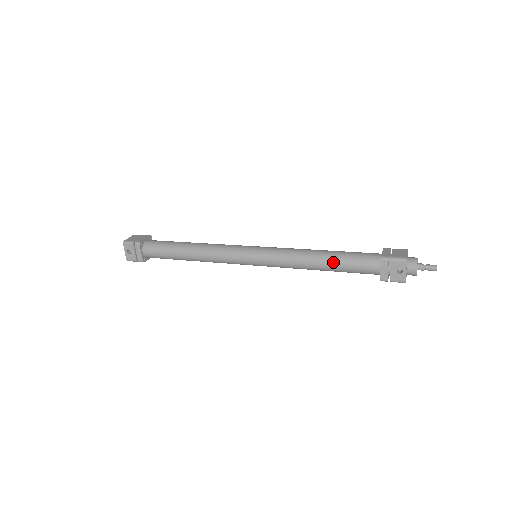
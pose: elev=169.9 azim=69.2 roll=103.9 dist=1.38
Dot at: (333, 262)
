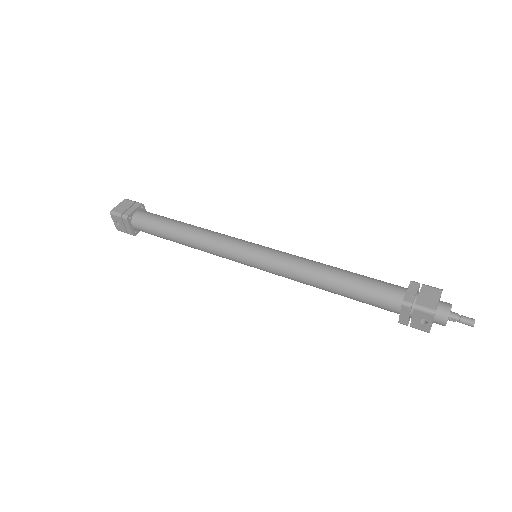
Dot at: (343, 290)
